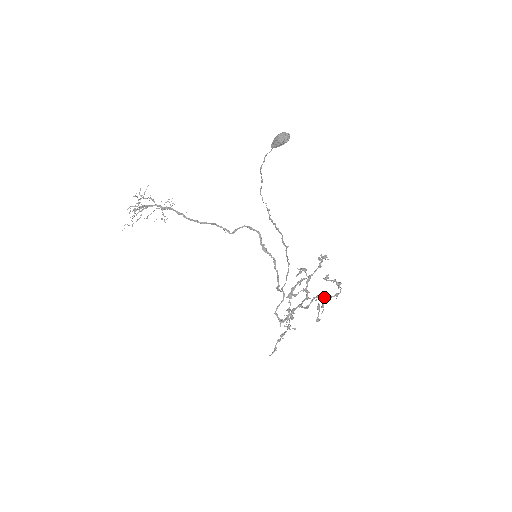
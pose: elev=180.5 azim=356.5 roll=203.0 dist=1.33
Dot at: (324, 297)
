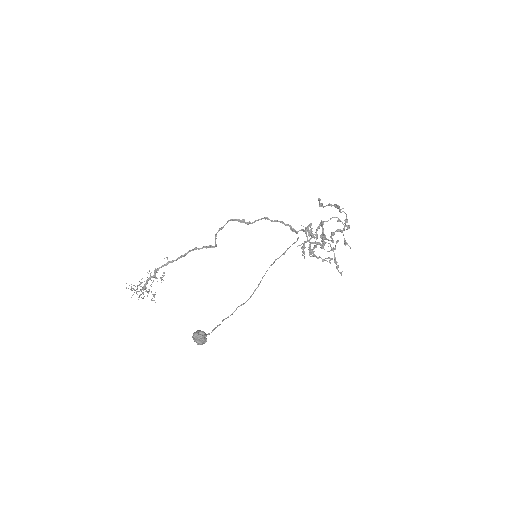
Dot at: occluded
